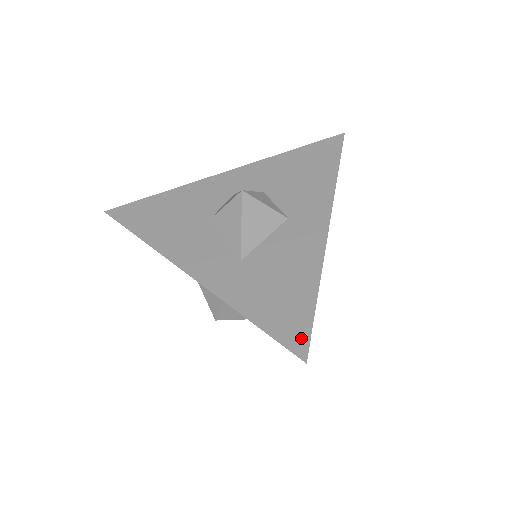
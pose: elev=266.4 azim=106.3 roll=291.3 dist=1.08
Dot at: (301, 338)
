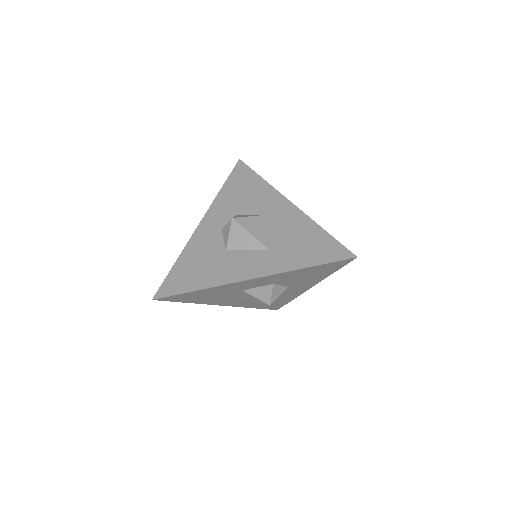
Dot at: (342, 251)
